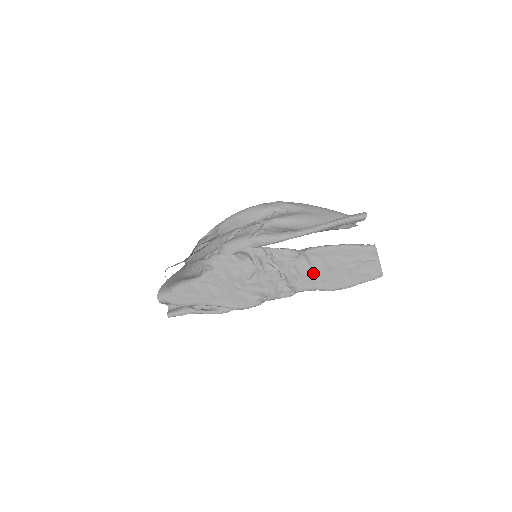
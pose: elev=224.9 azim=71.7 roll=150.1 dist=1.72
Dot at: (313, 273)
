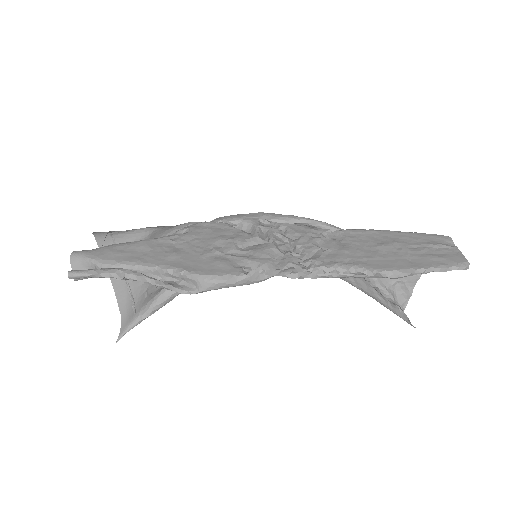
Dot at: (349, 250)
